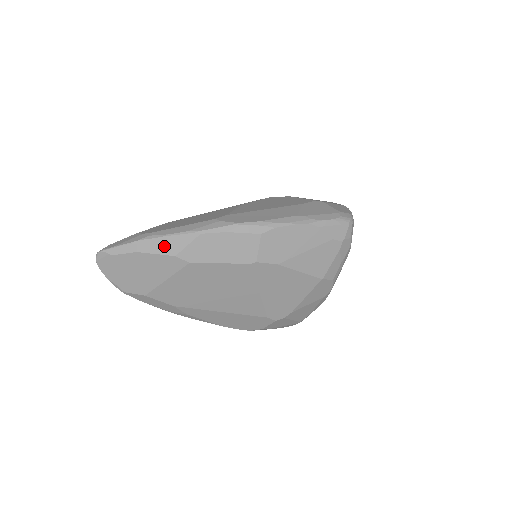
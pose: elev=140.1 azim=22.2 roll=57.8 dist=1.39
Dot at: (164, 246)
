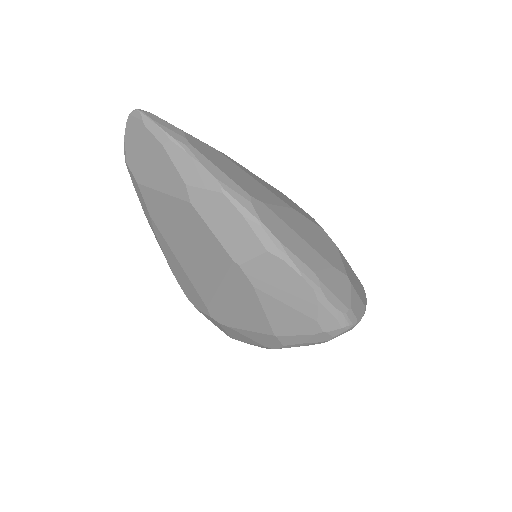
Dot at: (187, 167)
